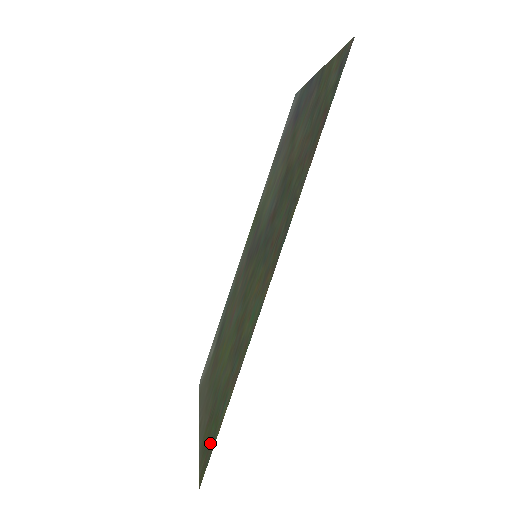
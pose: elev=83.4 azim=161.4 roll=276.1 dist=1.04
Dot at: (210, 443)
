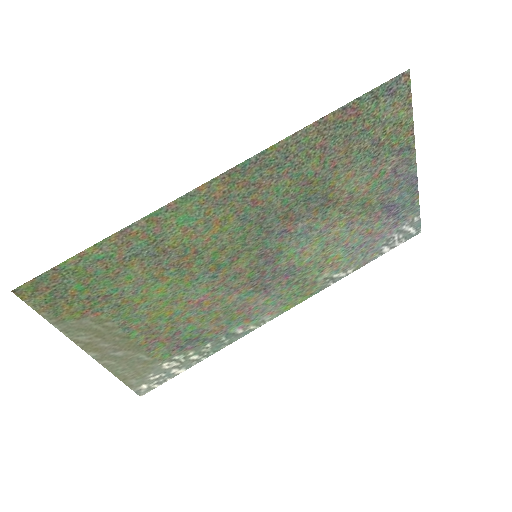
Dot at: (61, 283)
